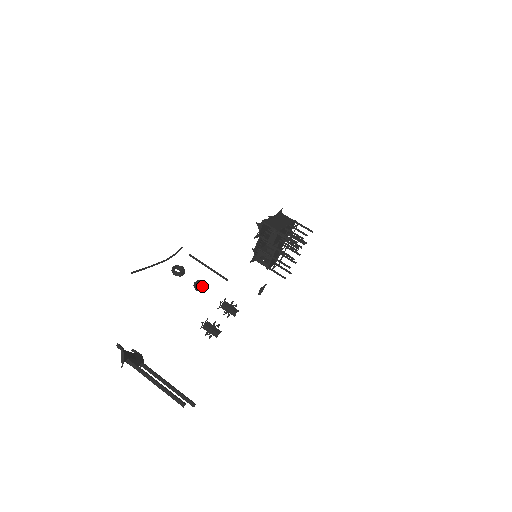
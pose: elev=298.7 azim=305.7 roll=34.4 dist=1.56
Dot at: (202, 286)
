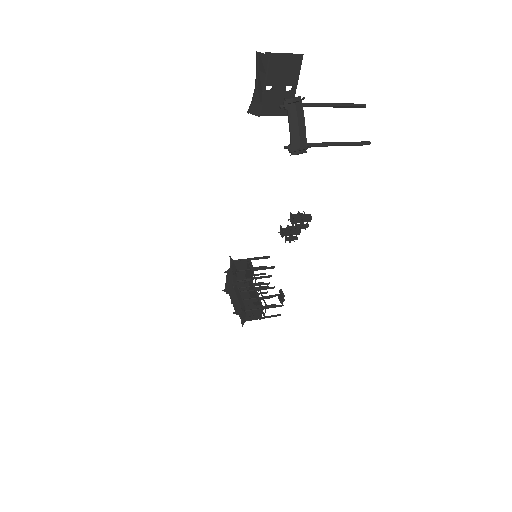
Dot at: (289, 91)
